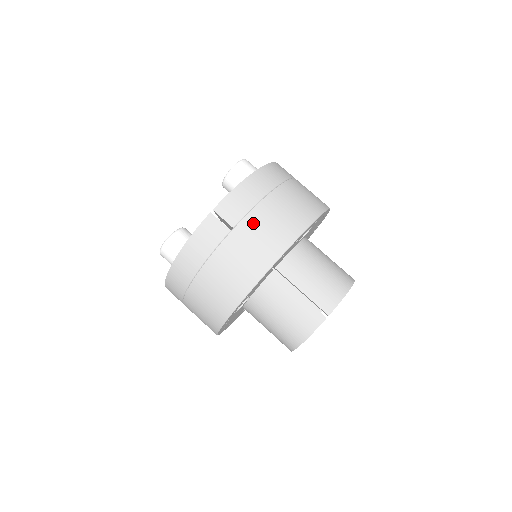
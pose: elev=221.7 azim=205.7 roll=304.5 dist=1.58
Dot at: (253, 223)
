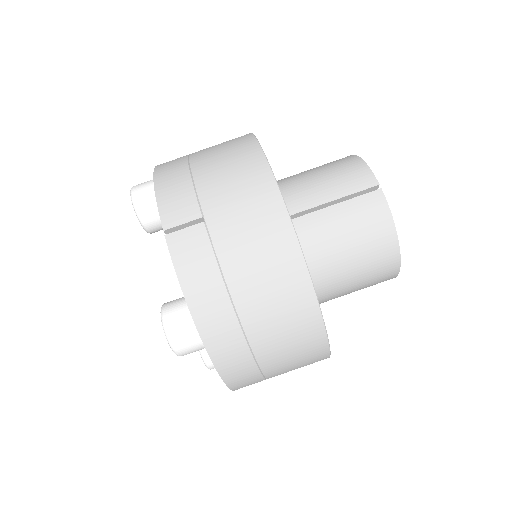
Dot at: (212, 192)
